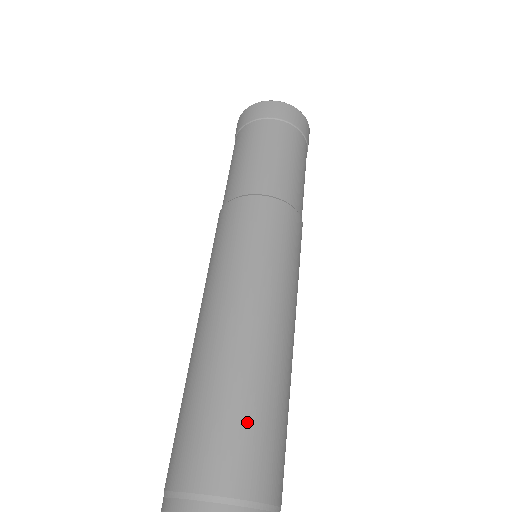
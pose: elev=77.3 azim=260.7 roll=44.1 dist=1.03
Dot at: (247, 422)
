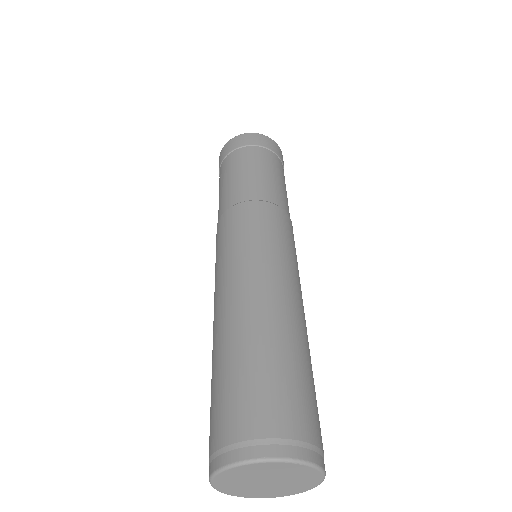
Dot at: (284, 375)
